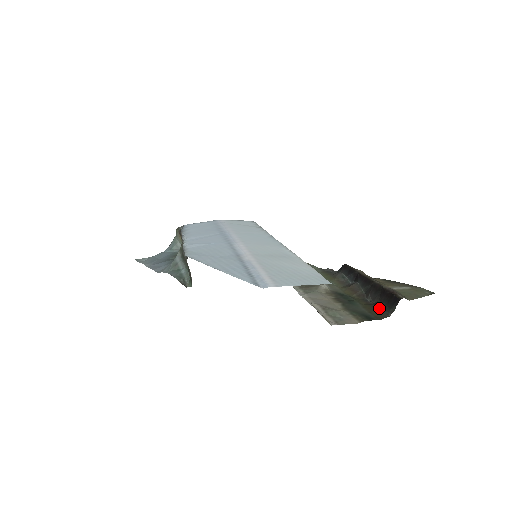
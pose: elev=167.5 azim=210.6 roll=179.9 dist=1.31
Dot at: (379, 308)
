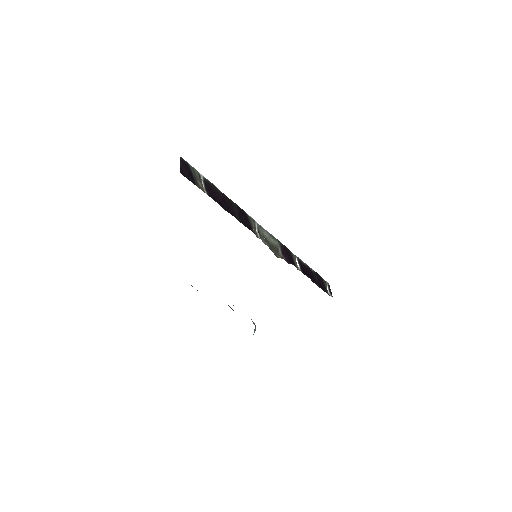
Dot at: occluded
